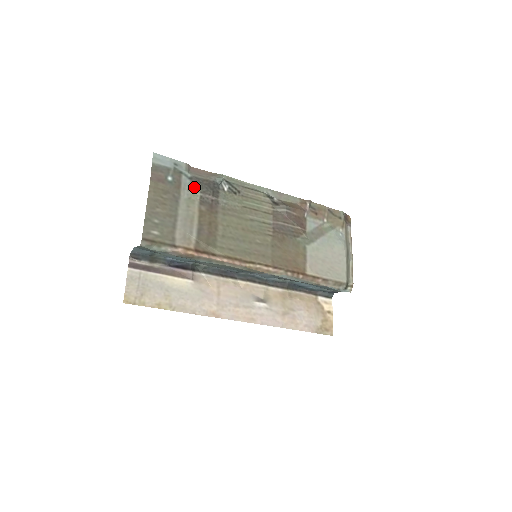
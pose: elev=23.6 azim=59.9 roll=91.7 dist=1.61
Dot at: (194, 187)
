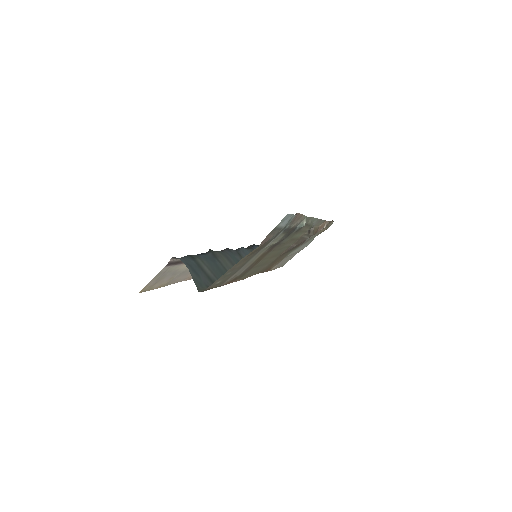
Dot at: (279, 237)
